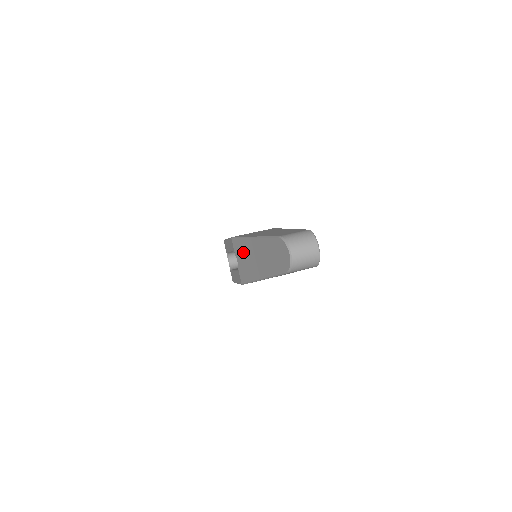
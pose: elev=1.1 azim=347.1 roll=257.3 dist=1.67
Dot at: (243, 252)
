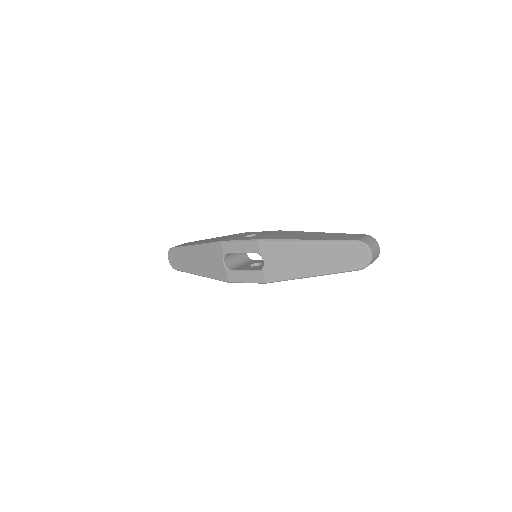
Dot at: (281, 253)
